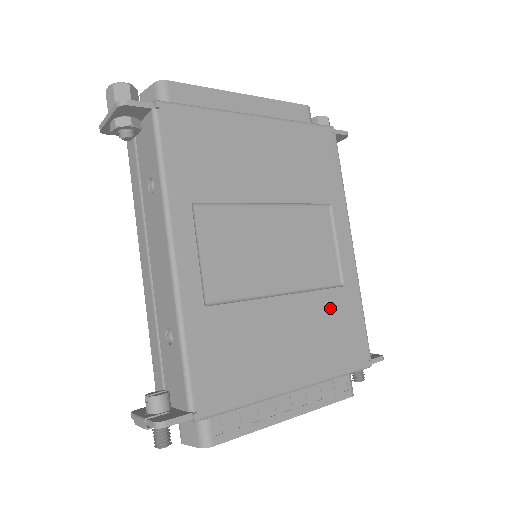
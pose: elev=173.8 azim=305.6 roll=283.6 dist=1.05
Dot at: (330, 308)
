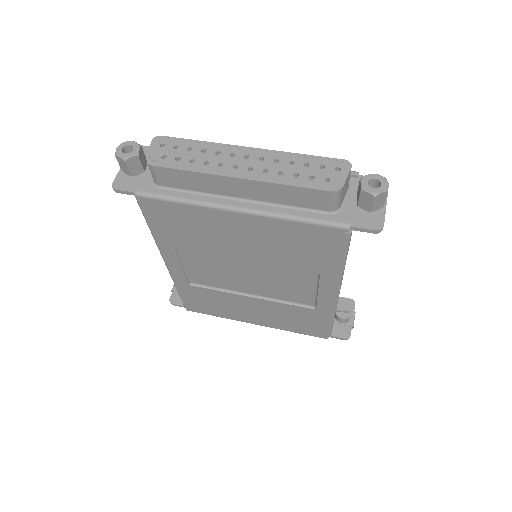
Dot at: (295, 312)
